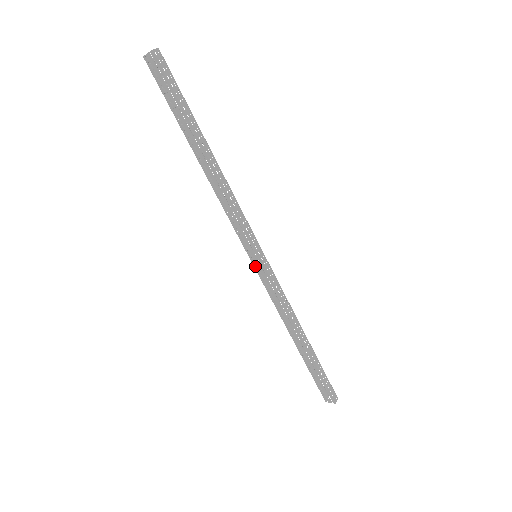
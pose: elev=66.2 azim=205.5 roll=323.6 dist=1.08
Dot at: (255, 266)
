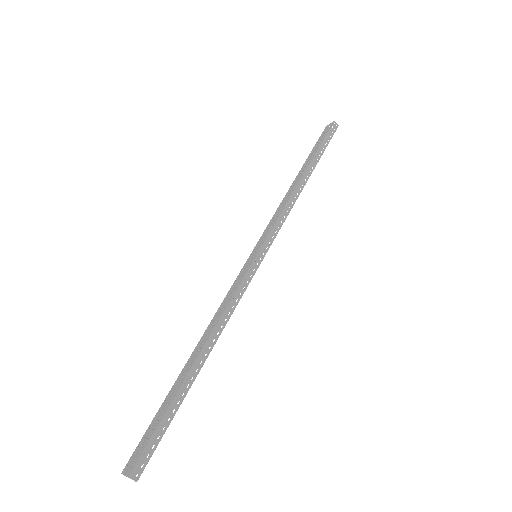
Dot at: (246, 263)
